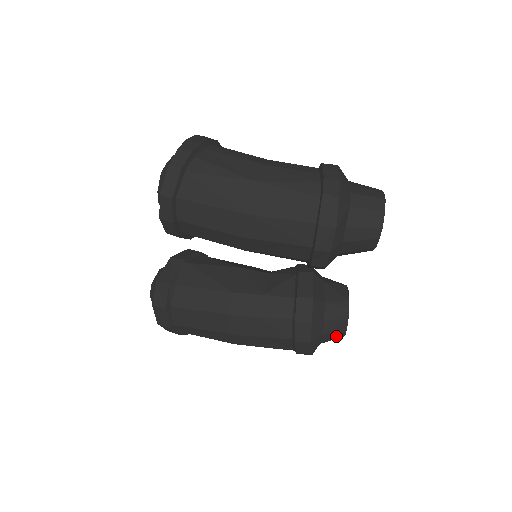
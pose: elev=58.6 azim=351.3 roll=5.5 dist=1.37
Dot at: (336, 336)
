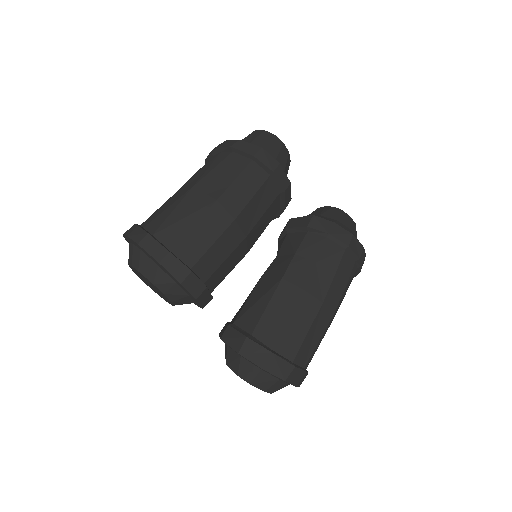
Dot at: (354, 227)
